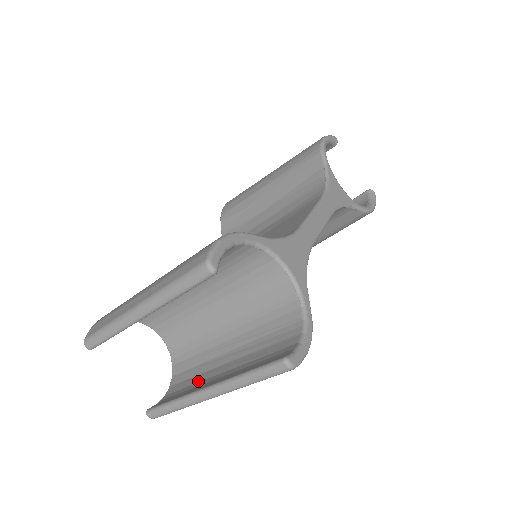
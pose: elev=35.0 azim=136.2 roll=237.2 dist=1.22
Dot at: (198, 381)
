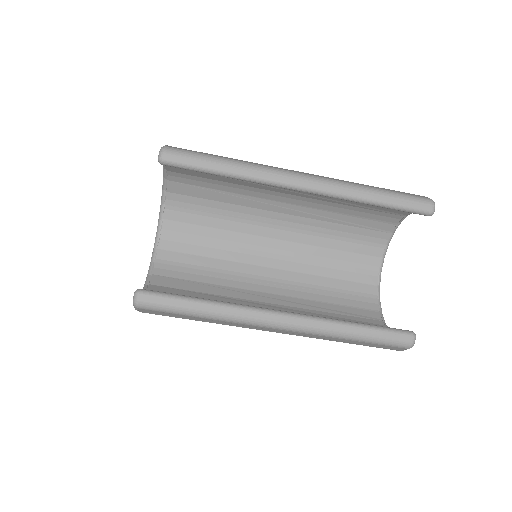
Dot at: occluded
